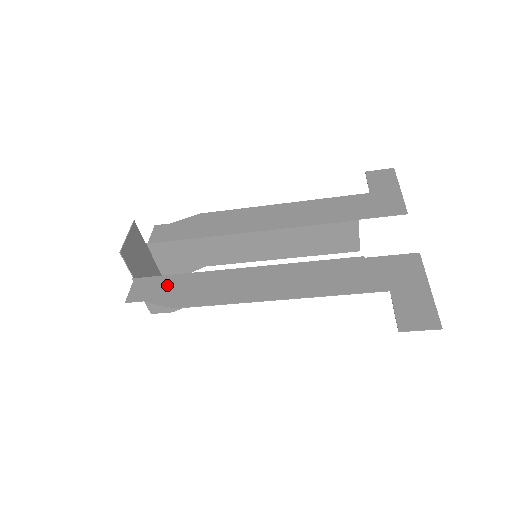
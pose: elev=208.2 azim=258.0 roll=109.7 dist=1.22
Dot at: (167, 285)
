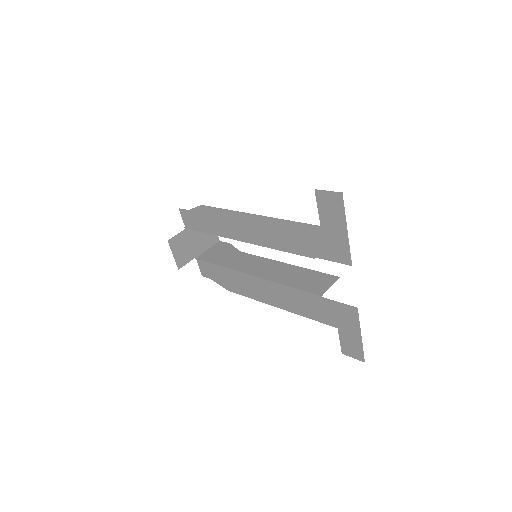
Dot at: (216, 272)
